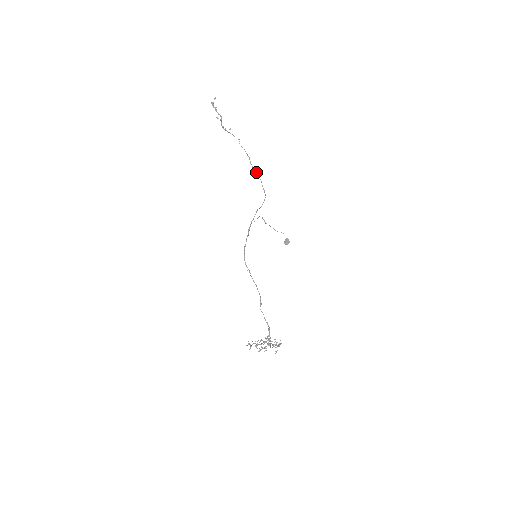
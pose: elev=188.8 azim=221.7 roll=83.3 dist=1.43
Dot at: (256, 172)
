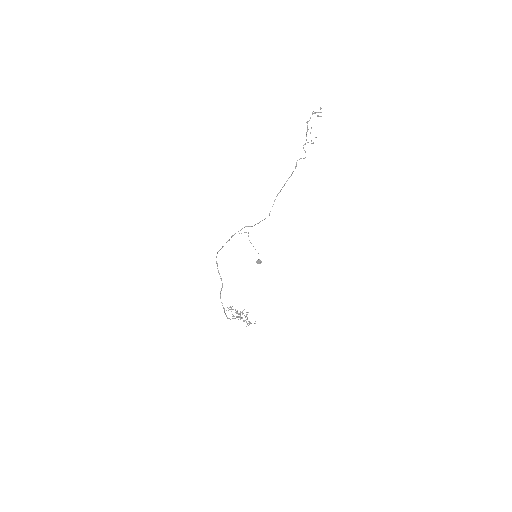
Dot at: occluded
